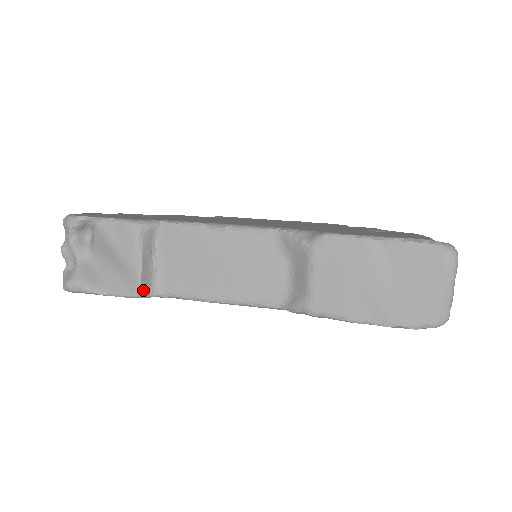
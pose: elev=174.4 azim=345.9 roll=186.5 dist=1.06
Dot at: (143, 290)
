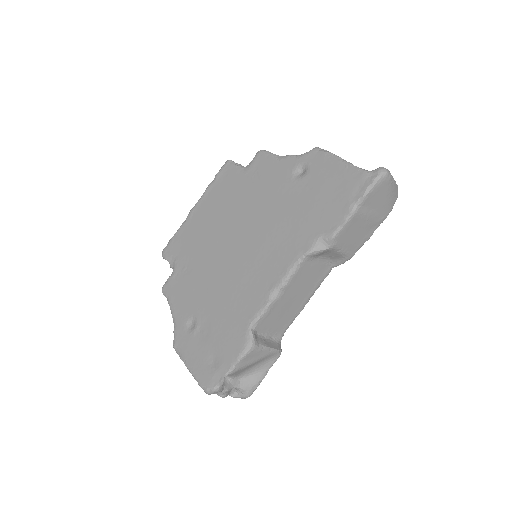
Dot at: (280, 349)
